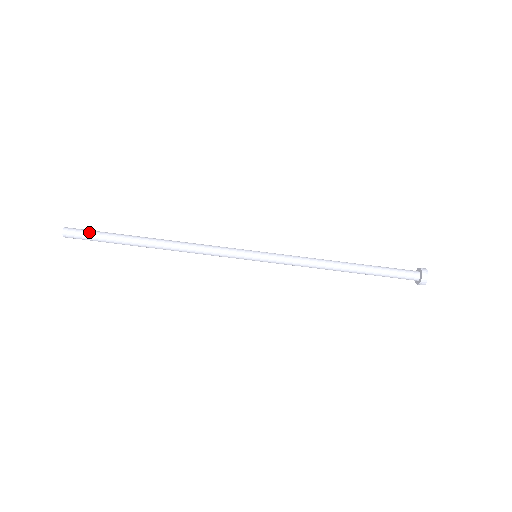
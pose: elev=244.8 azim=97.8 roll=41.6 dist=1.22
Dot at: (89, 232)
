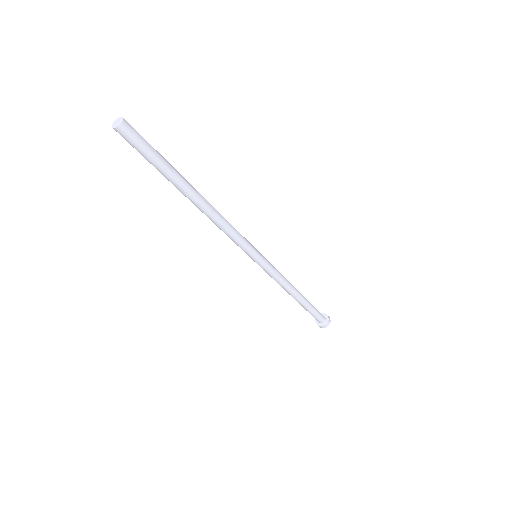
Dot at: (144, 149)
